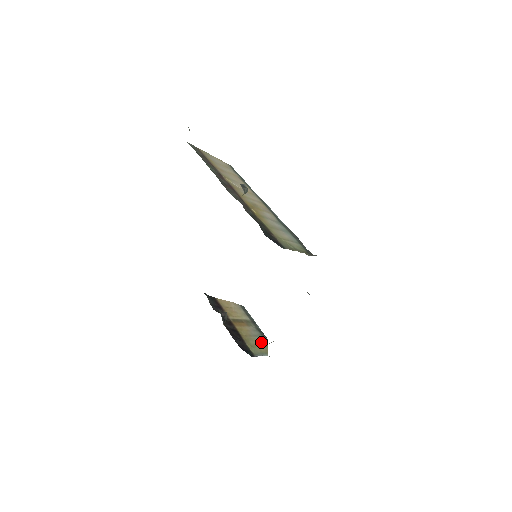
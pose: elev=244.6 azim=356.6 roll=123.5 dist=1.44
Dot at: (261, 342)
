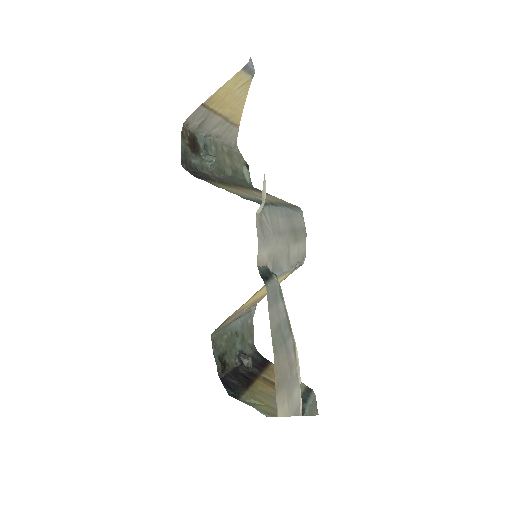
Dot at: occluded
